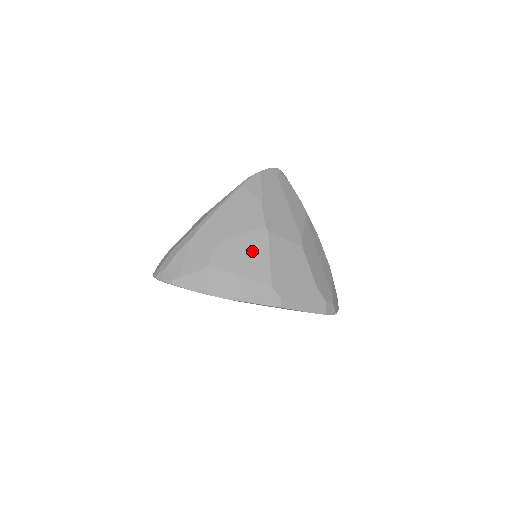
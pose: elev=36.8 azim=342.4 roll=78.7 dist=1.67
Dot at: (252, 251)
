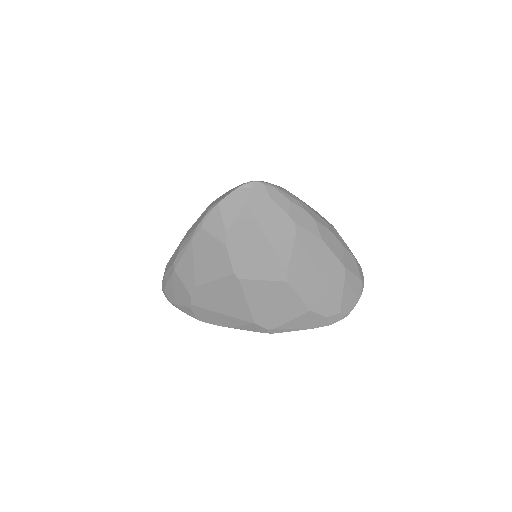
Dot at: (227, 295)
